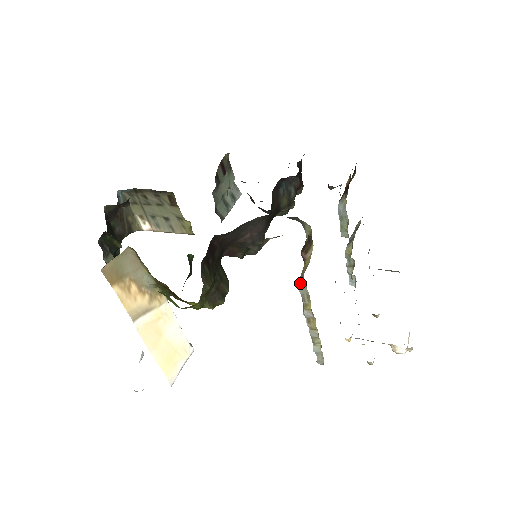
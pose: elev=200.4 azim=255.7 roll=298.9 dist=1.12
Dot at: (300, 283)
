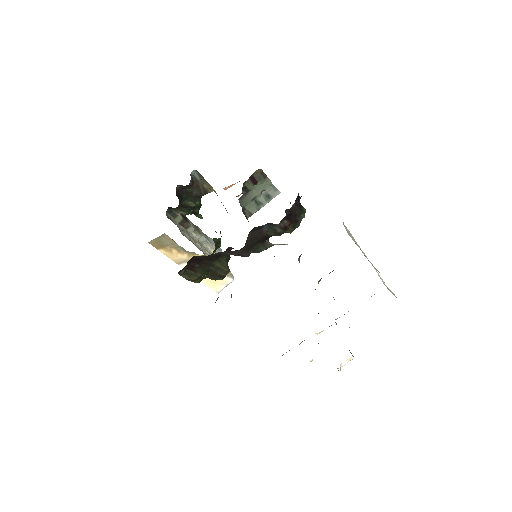
Dot at: occluded
